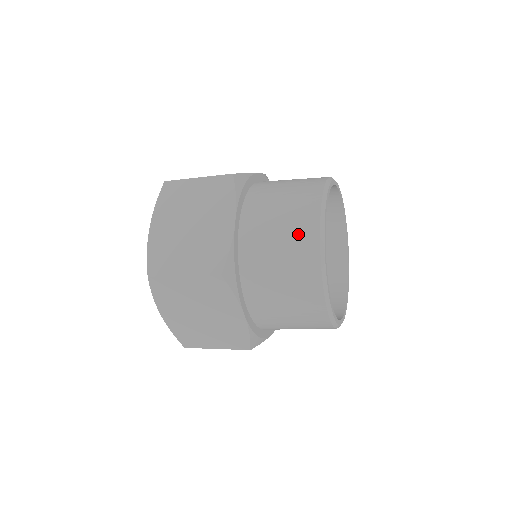
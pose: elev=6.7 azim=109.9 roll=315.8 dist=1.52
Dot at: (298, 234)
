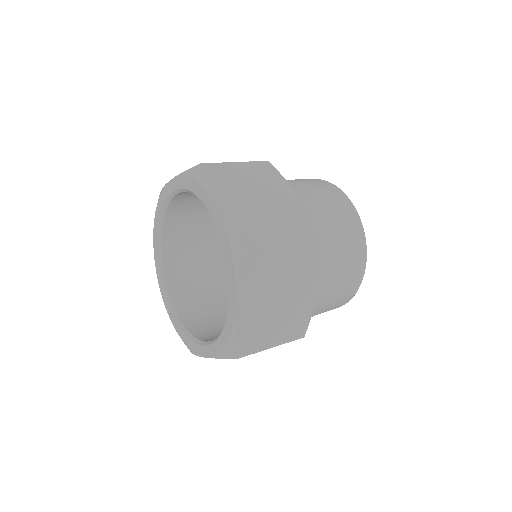
Dot at: (342, 209)
